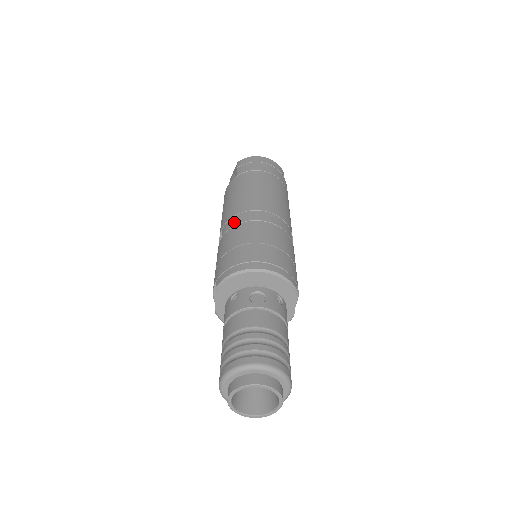
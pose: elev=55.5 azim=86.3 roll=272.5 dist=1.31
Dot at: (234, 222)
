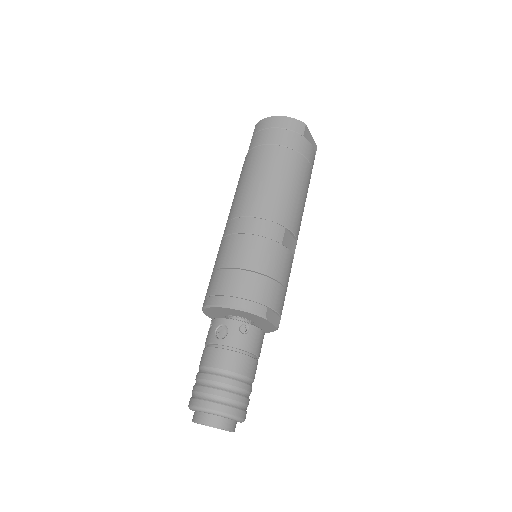
Dot at: (225, 232)
